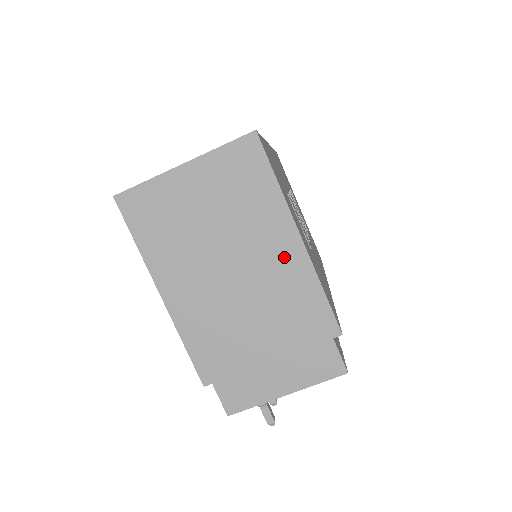
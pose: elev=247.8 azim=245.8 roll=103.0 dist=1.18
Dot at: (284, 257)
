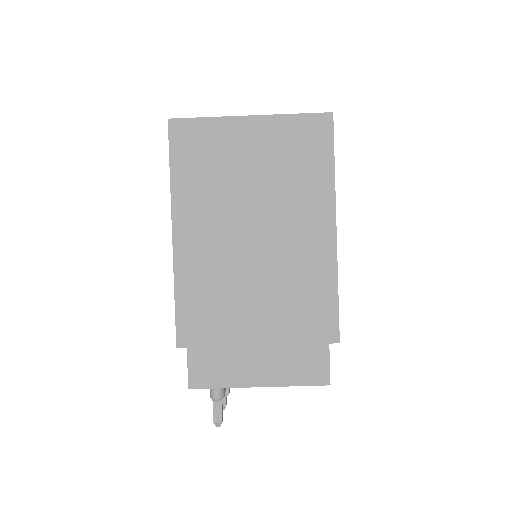
Dot at: (312, 243)
